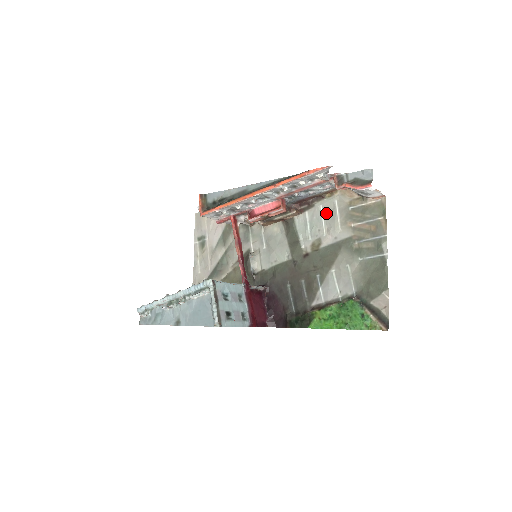
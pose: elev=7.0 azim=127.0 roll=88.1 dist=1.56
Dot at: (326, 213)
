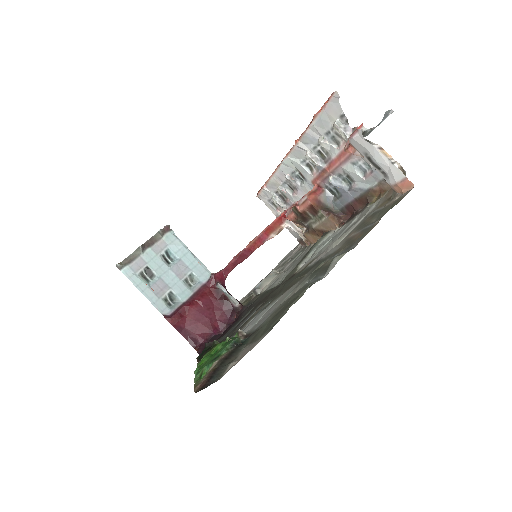
Dot at: (353, 223)
